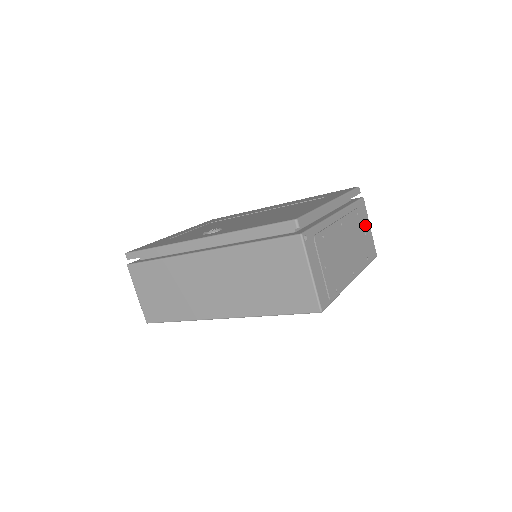
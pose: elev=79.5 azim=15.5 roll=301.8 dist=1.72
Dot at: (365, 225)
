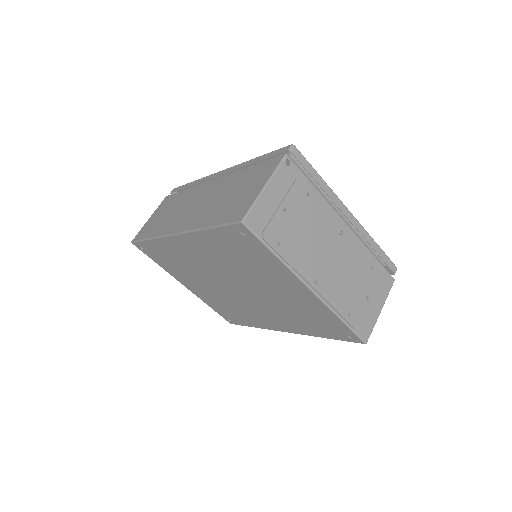
Dot at: (375, 296)
